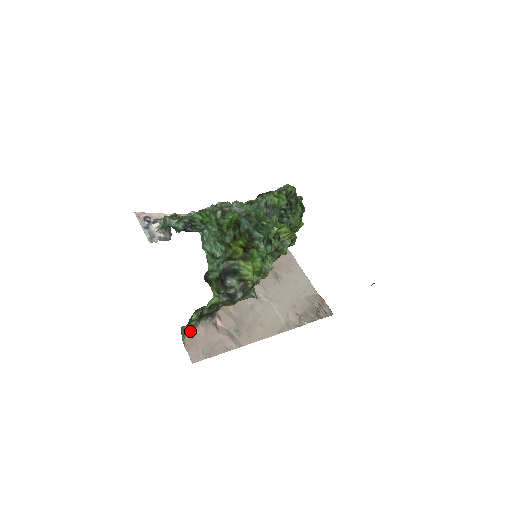
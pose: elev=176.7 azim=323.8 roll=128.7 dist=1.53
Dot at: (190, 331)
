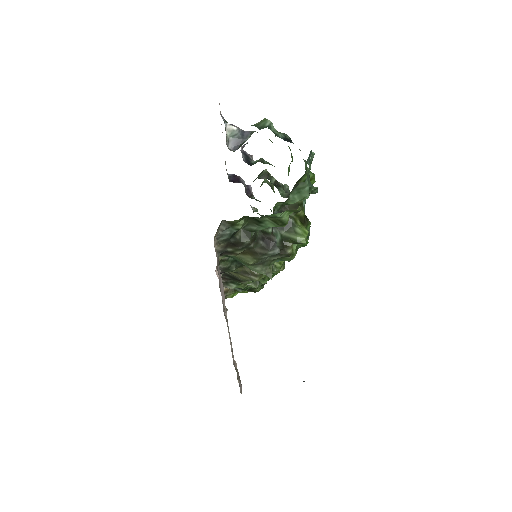
Dot at: (214, 239)
